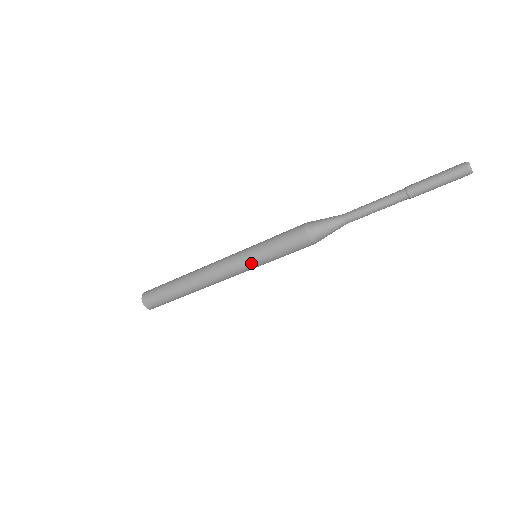
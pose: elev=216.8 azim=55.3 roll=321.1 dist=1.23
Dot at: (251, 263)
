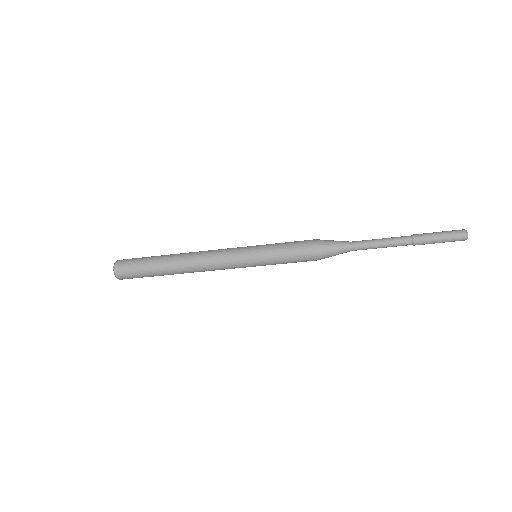
Dot at: (252, 263)
